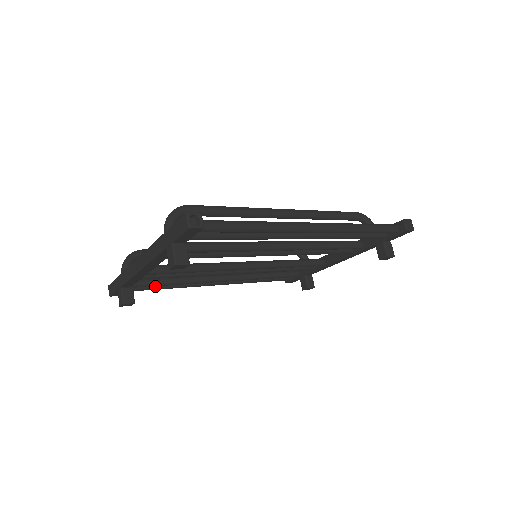
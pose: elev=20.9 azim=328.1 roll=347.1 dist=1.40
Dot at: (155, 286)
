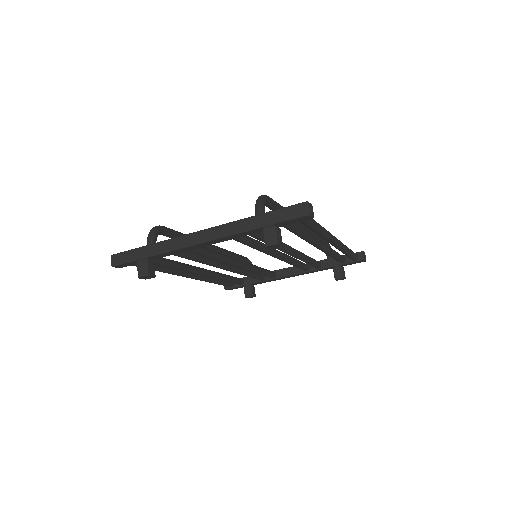
Dot at: occluded
